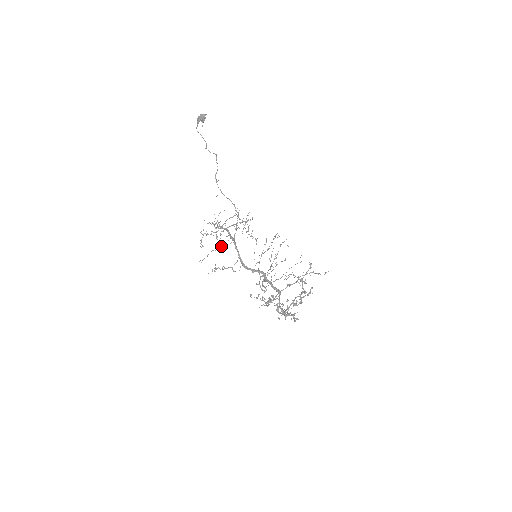
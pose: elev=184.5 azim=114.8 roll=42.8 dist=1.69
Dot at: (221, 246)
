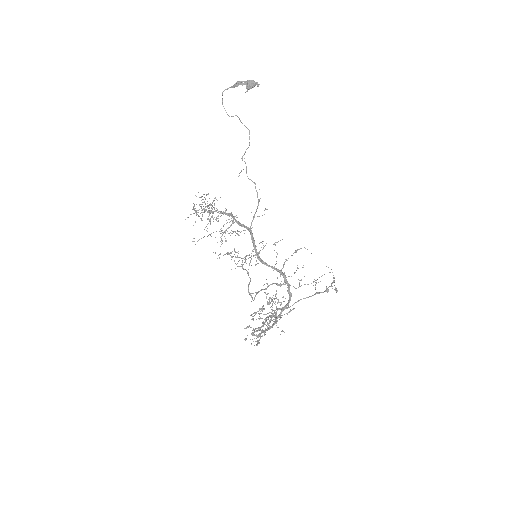
Dot at: occluded
